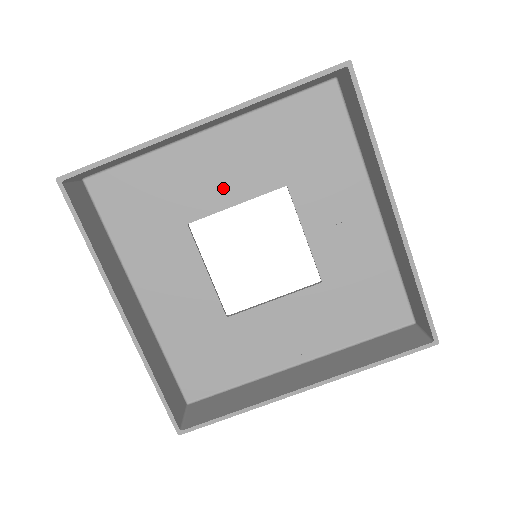
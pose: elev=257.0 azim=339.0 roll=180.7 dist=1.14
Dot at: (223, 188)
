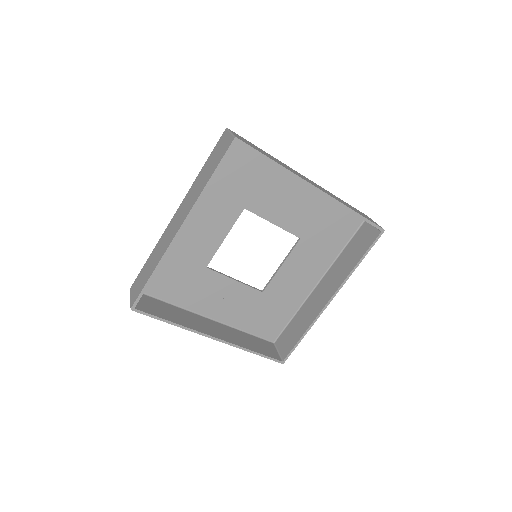
Dot at: (211, 236)
